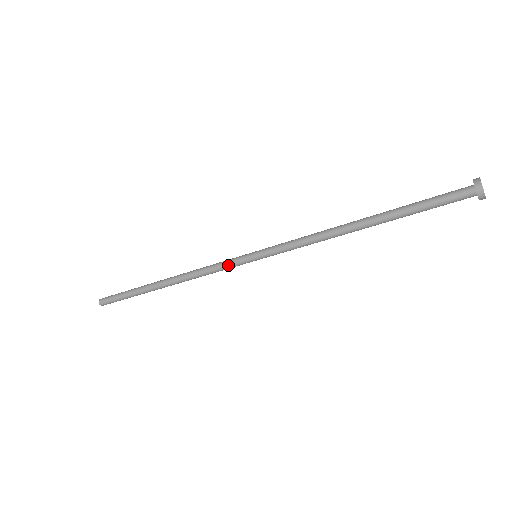
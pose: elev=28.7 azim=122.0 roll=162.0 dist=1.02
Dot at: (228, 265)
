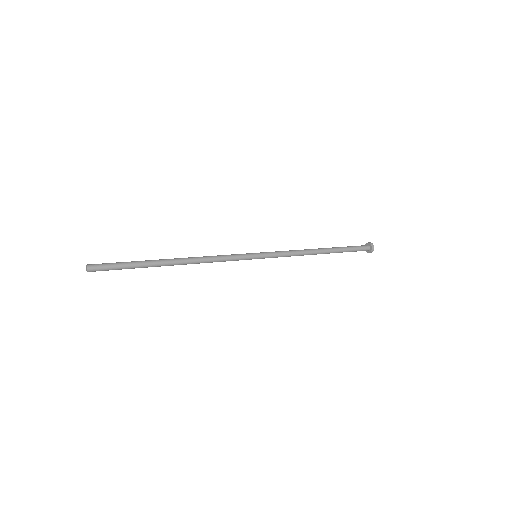
Dot at: (237, 257)
